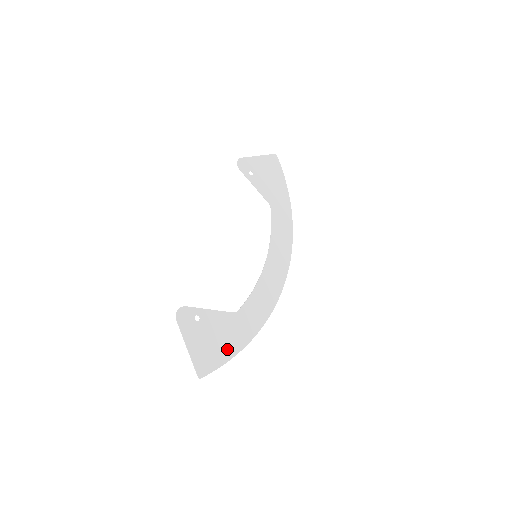
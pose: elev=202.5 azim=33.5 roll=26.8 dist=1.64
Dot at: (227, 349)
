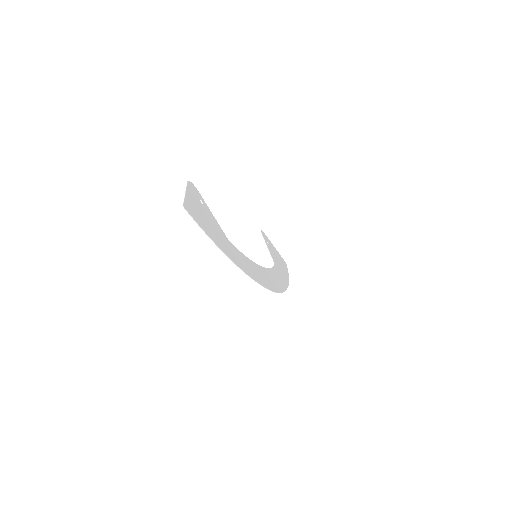
Dot at: (213, 235)
